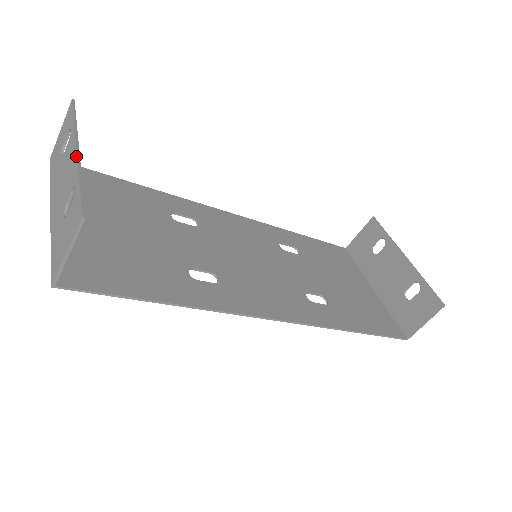
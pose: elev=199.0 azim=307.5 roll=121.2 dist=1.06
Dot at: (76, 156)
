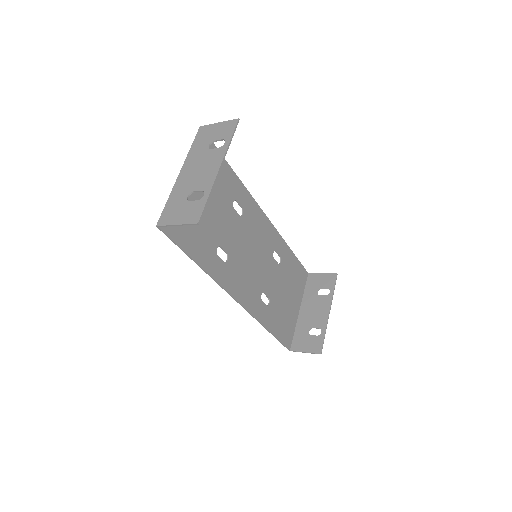
Dot at: (217, 173)
